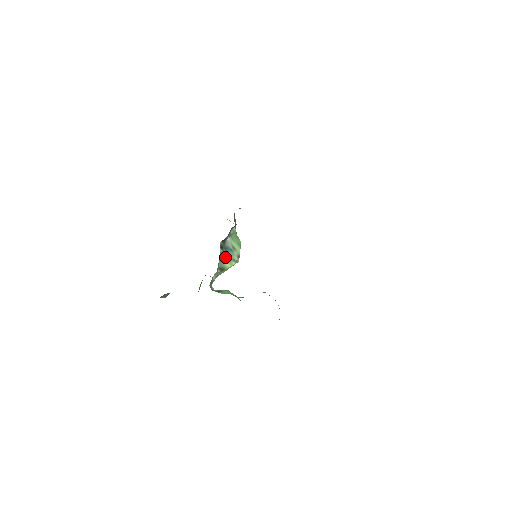
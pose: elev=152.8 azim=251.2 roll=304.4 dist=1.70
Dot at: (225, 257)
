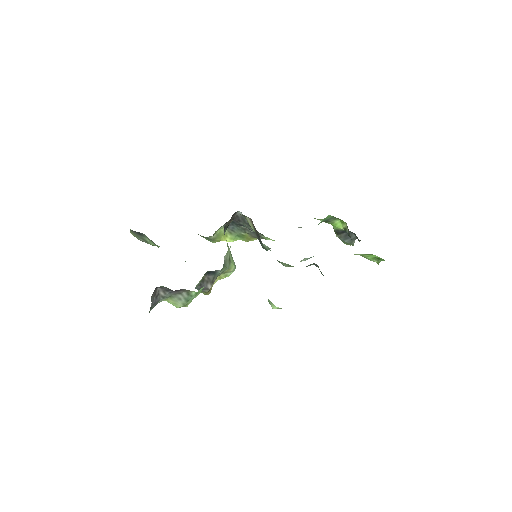
Dot at: (228, 247)
